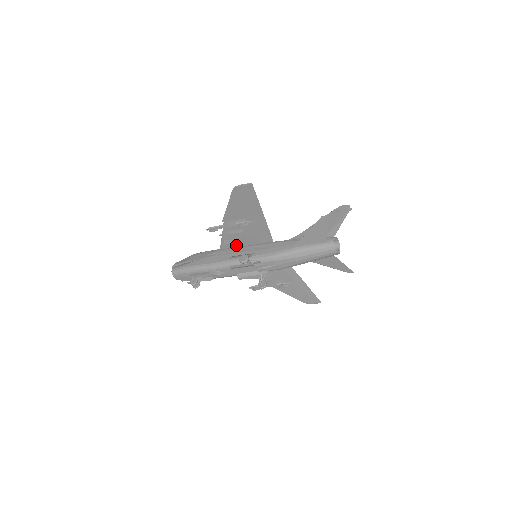
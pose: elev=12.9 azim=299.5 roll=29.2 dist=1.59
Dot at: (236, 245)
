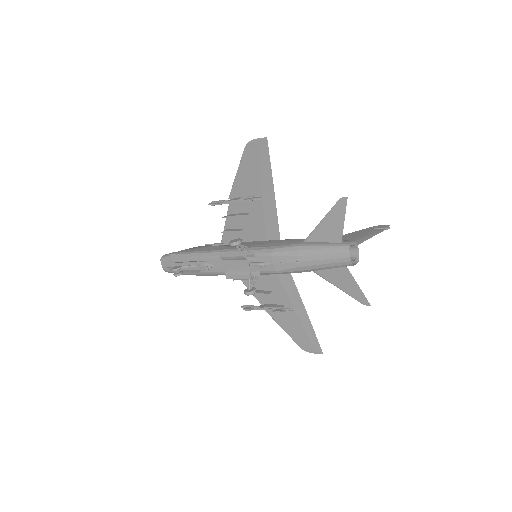
Dot at: occluded
